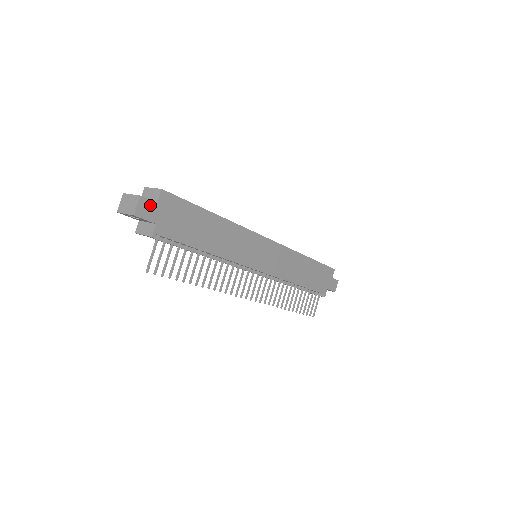
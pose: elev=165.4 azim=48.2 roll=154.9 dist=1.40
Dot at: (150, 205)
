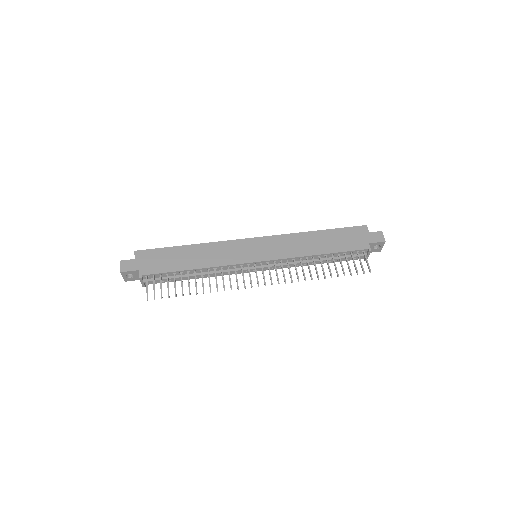
Dot at: (130, 262)
